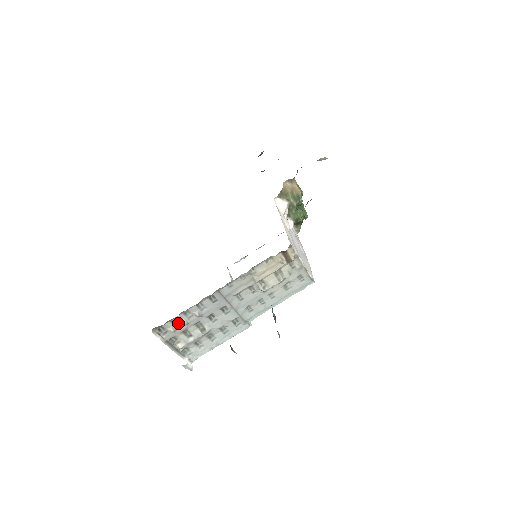
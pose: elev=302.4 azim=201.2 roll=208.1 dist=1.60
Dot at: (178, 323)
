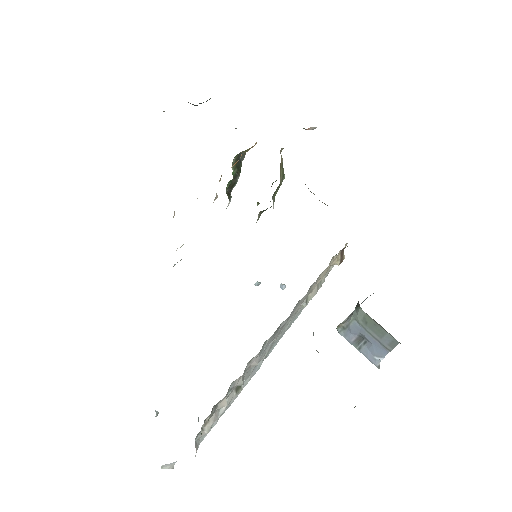
Dot at: (232, 387)
